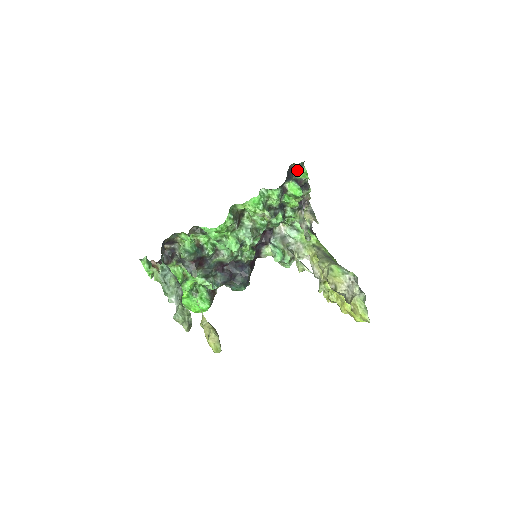
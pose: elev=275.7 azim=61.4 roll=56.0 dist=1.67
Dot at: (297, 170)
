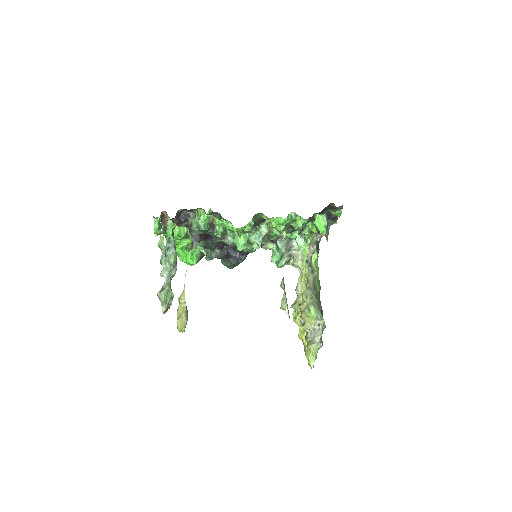
Dot at: (334, 208)
